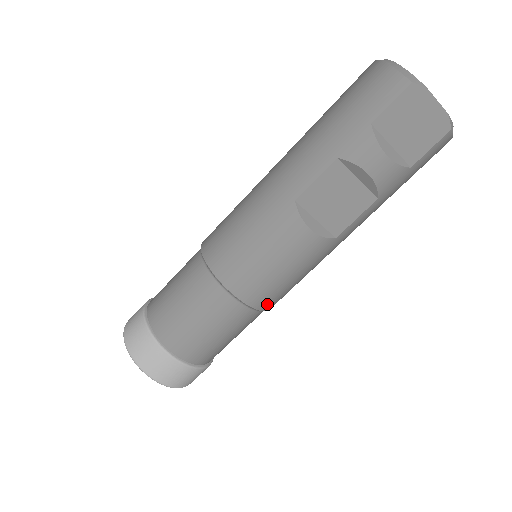
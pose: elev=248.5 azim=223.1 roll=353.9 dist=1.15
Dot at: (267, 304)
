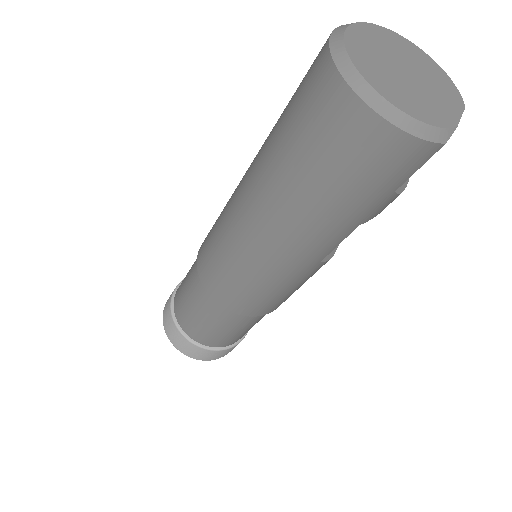
Dot at: occluded
